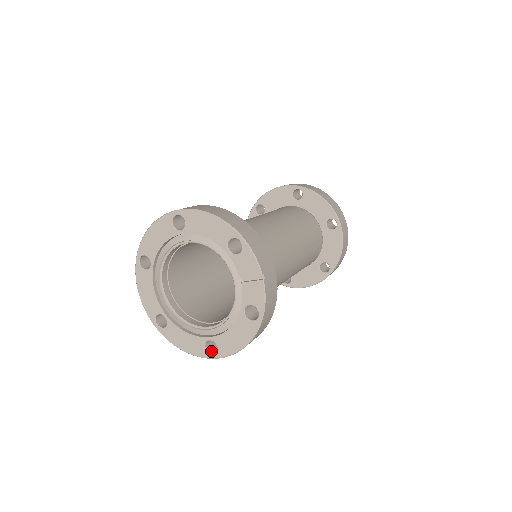
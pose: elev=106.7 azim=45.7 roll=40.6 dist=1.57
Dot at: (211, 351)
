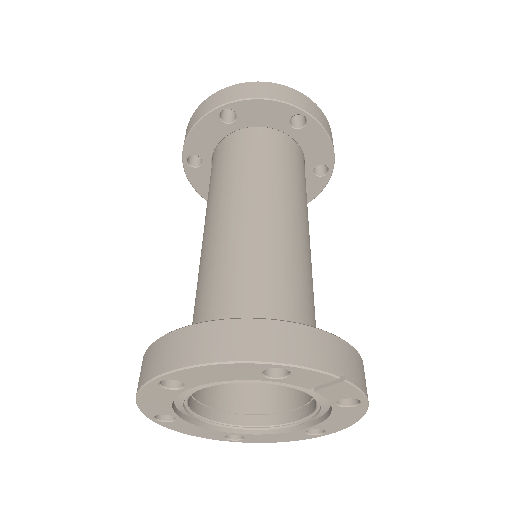
Dot at: (315, 429)
